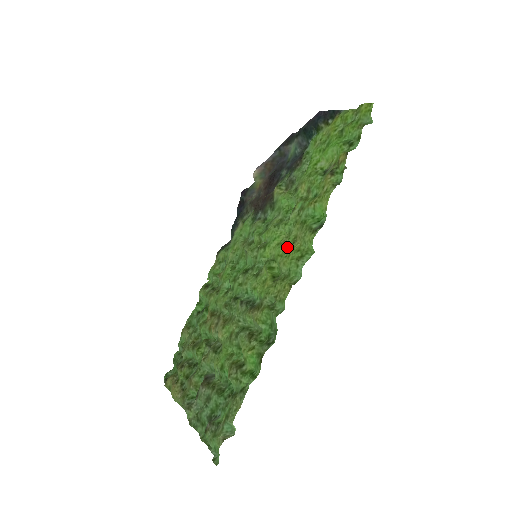
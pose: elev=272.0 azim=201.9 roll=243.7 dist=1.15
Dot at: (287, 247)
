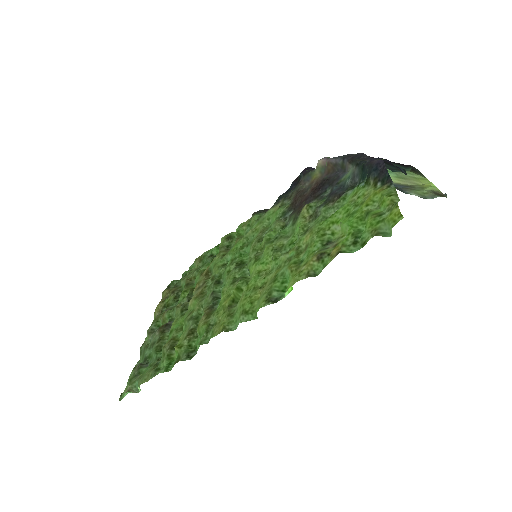
Dot at: (255, 286)
